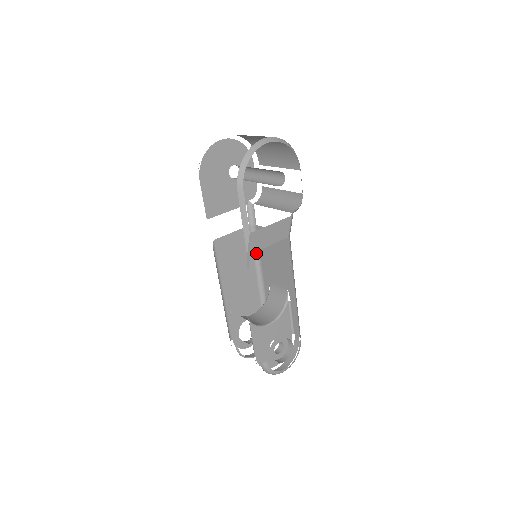
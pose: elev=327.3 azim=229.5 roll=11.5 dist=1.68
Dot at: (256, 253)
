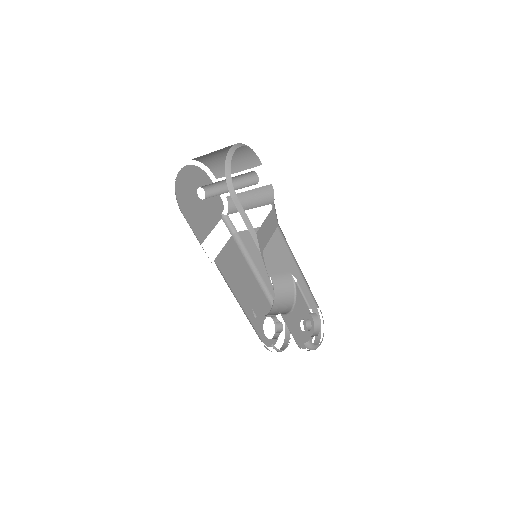
Dot at: (246, 257)
